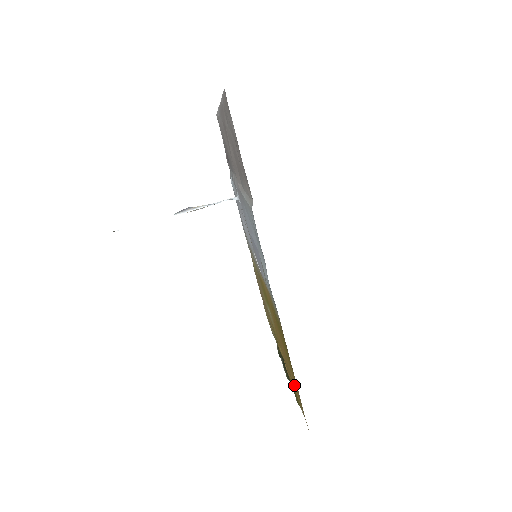
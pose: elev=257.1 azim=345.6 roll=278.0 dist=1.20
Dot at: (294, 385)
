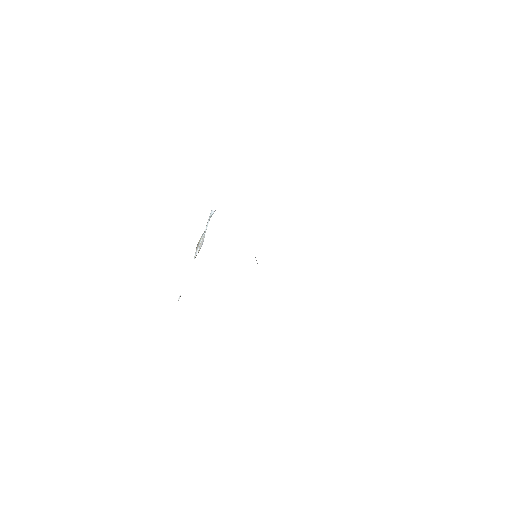
Dot at: occluded
